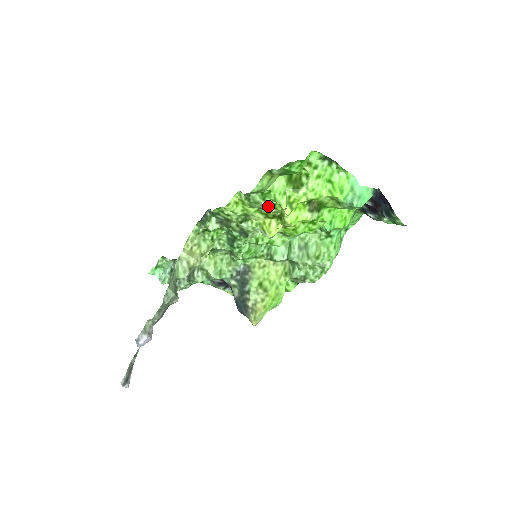
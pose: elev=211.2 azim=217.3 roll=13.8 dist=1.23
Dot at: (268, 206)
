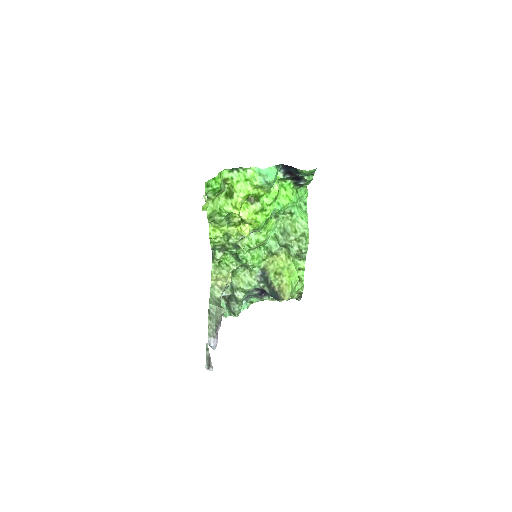
Dot at: (230, 219)
